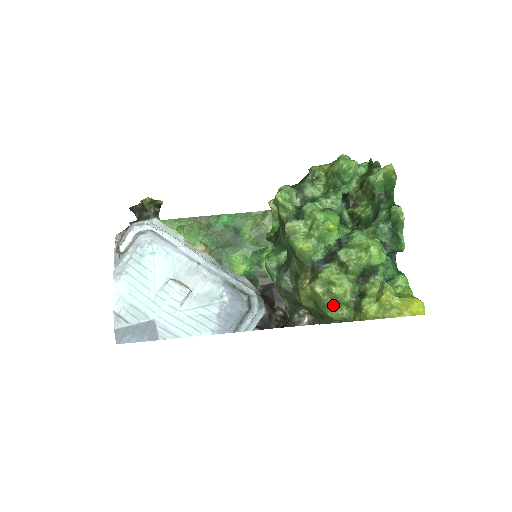
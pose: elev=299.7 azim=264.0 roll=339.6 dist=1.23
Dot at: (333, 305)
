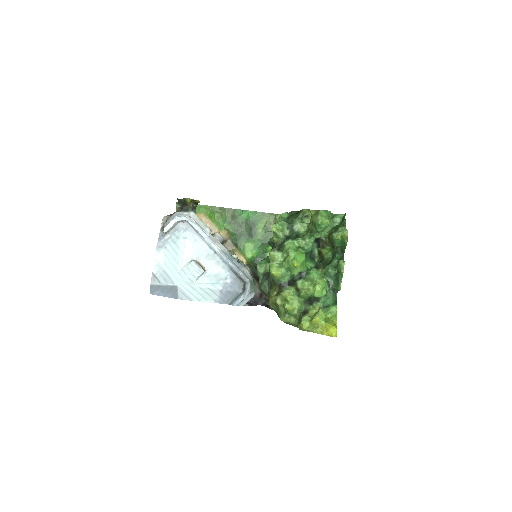
Dot at: (285, 314)
